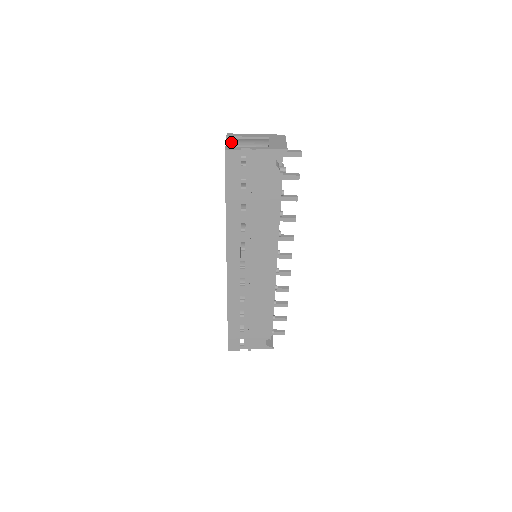
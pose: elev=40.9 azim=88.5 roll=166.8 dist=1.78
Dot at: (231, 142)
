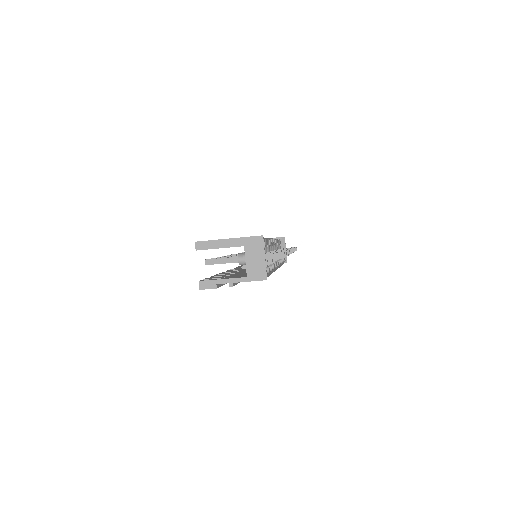
Dot at: occluded
